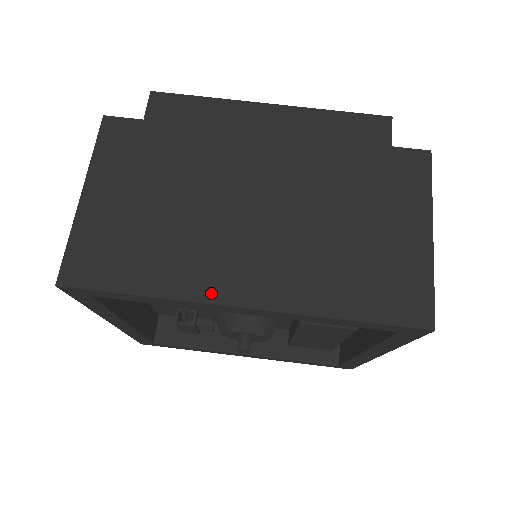
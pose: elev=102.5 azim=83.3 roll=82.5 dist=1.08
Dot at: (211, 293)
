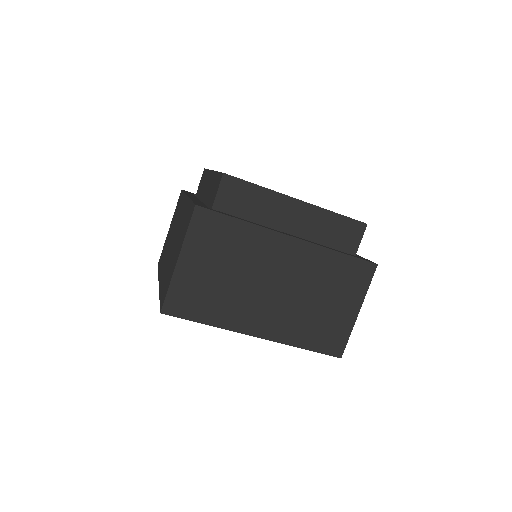
Dot at: (242, 328)
